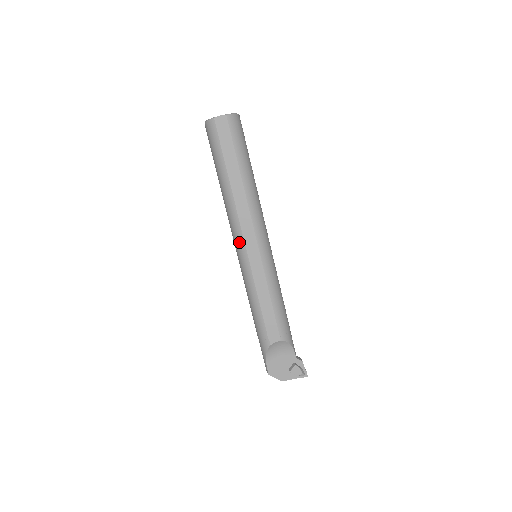
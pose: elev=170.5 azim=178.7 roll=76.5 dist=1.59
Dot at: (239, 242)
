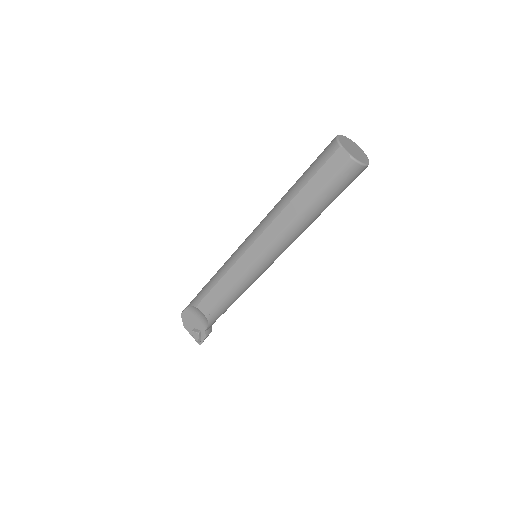
Dot at: (252, 237)
